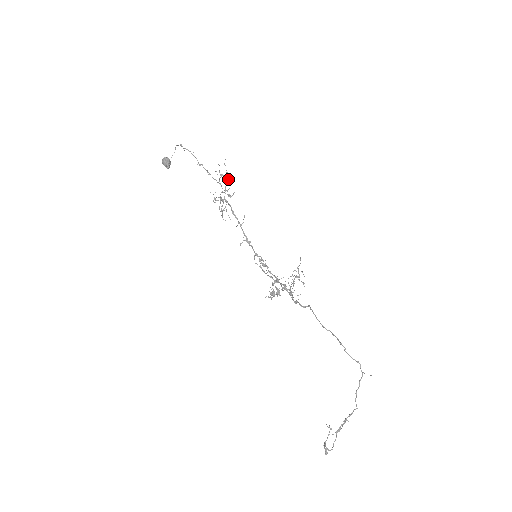
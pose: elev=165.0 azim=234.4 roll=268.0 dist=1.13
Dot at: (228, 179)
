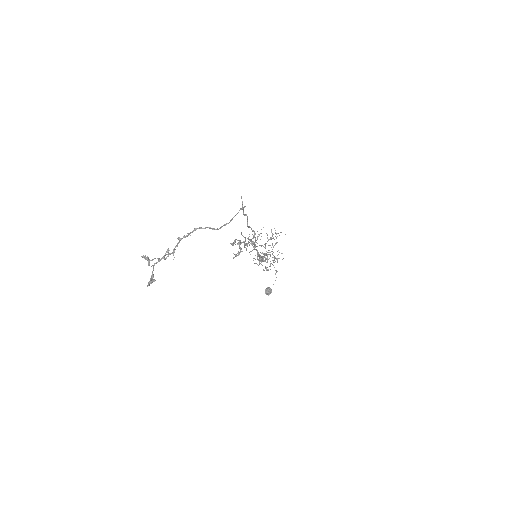
Dot at: occluded
